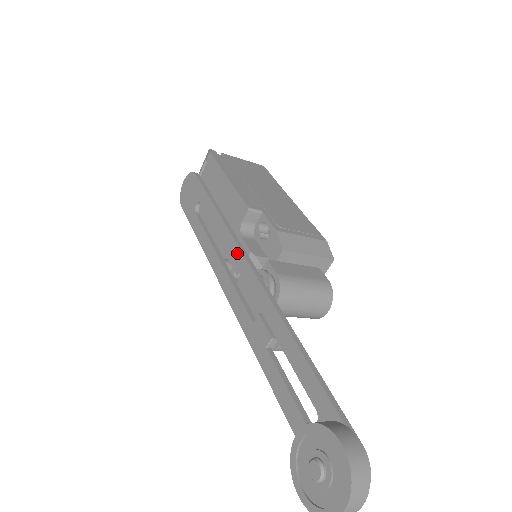
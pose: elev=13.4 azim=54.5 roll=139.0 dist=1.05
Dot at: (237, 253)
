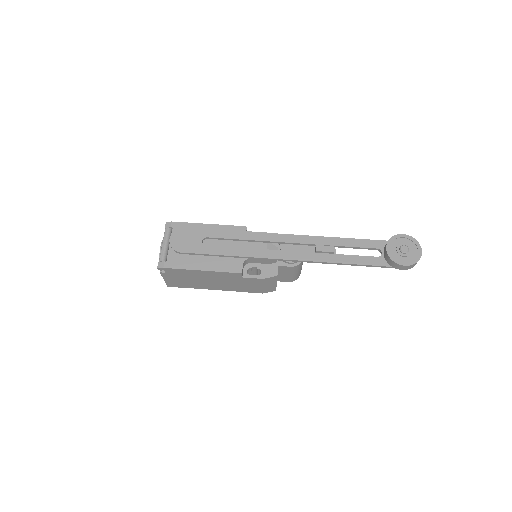
Dot at: (273, 236)
